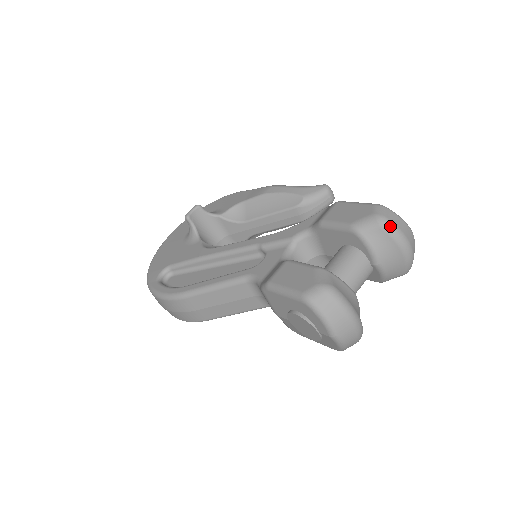
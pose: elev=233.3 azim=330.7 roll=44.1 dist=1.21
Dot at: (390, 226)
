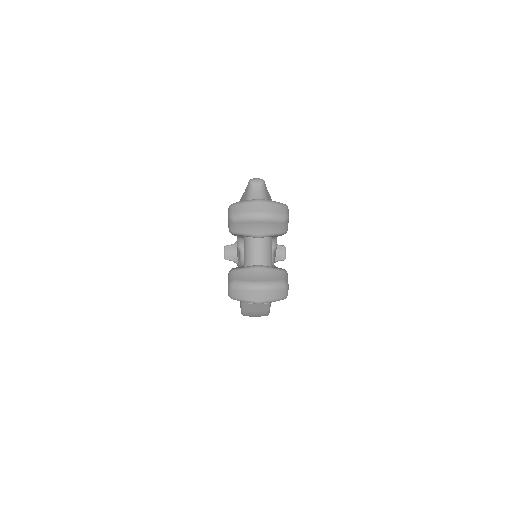
Dot at: (236, 218)
